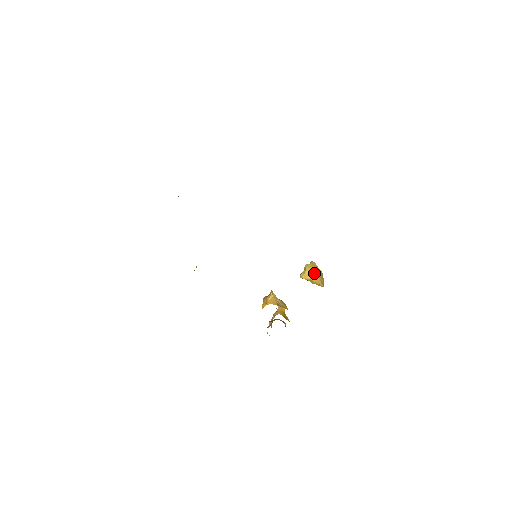
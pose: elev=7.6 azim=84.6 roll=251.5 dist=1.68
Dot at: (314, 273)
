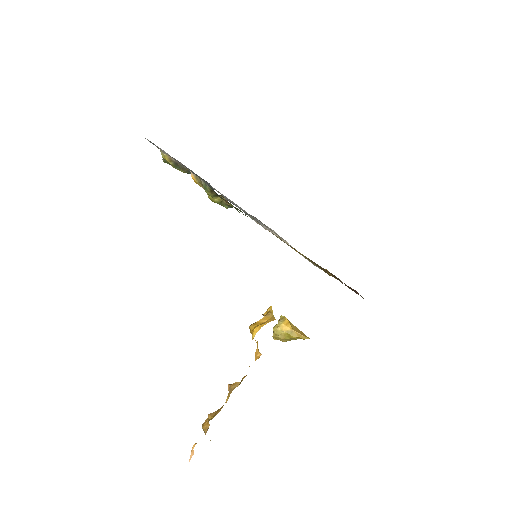
Dot at: (293, 325)
